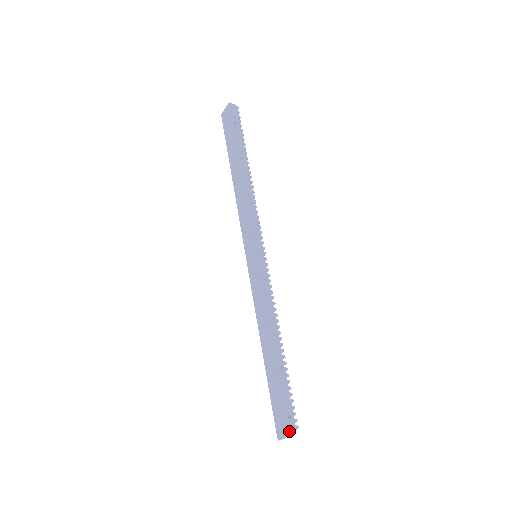
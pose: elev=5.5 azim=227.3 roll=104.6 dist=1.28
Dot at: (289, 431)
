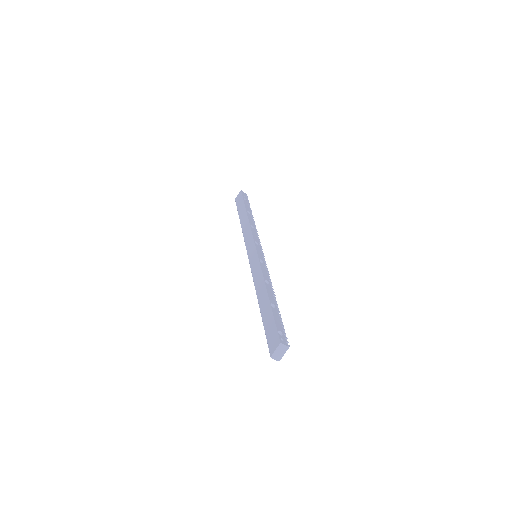
Dot at: (280, 342)
